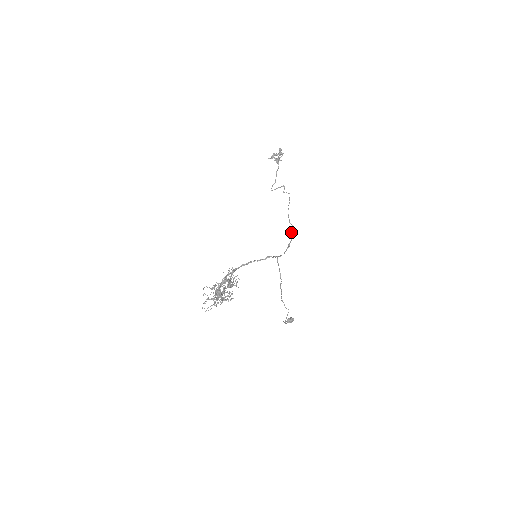
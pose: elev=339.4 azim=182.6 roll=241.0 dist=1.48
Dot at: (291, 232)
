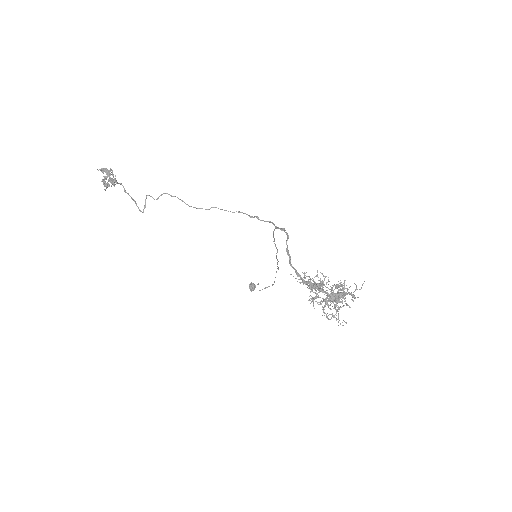
Dot at: occluded
